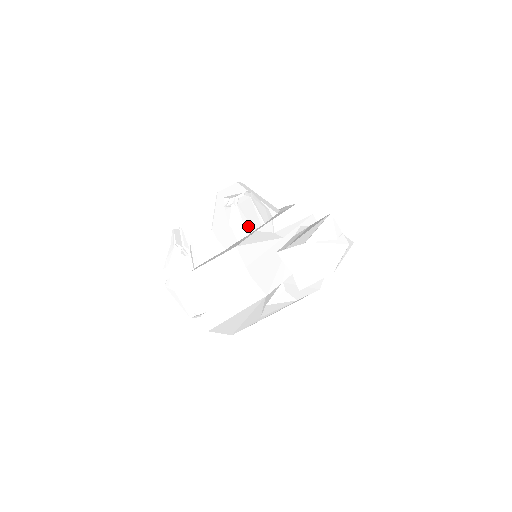
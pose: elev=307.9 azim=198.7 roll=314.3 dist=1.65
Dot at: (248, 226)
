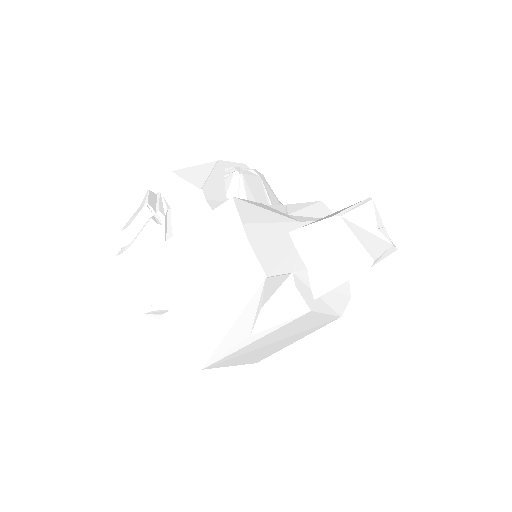
Dot at: occluded
